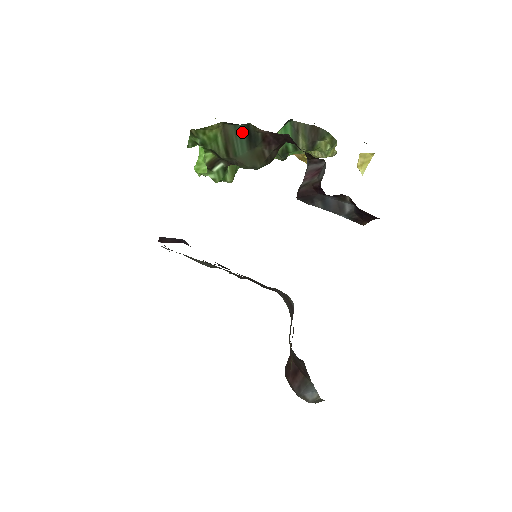
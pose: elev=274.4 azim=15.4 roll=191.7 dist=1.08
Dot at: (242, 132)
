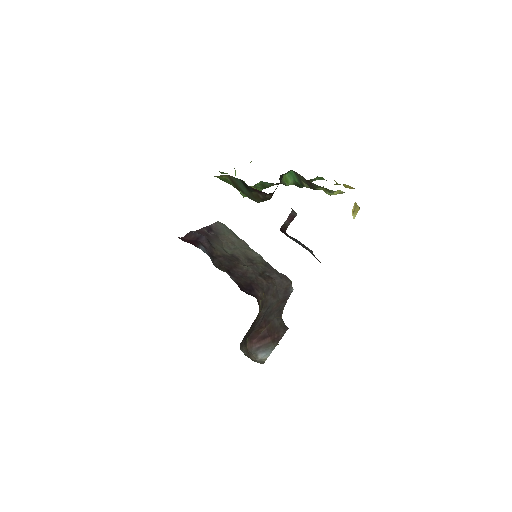
Dot at: (240, 182)
